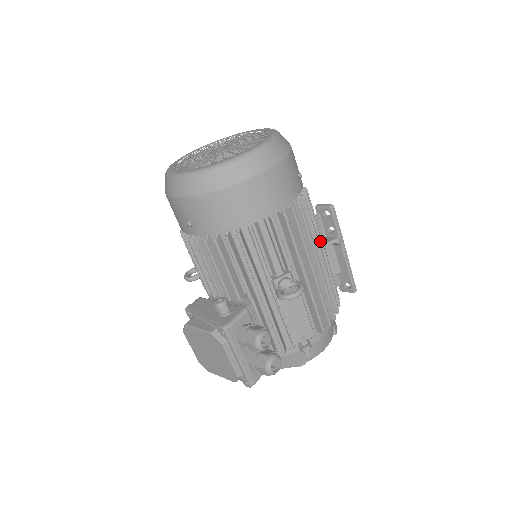
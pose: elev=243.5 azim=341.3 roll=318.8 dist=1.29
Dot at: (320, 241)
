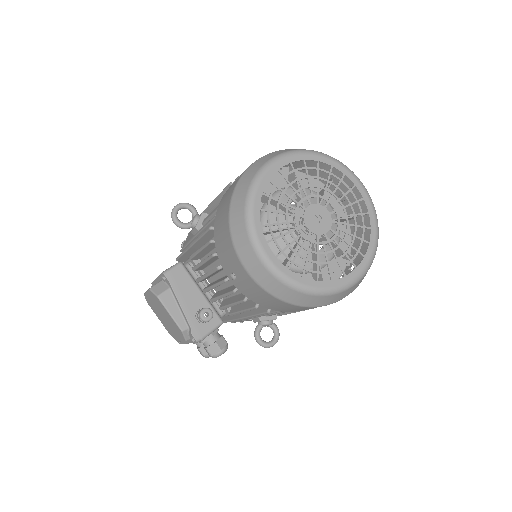
Dot at: occluded
